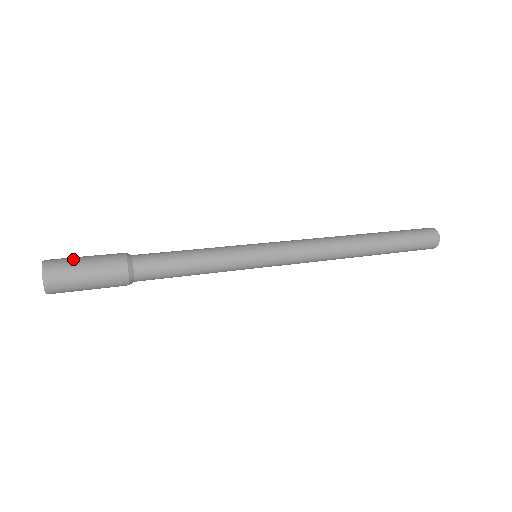
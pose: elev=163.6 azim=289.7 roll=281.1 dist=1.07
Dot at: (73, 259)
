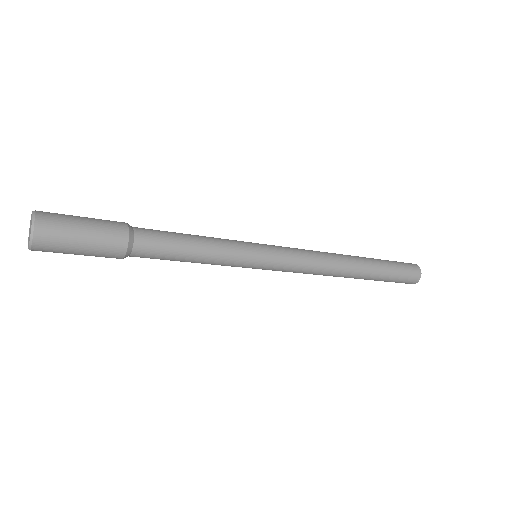
Dot at: occluded
